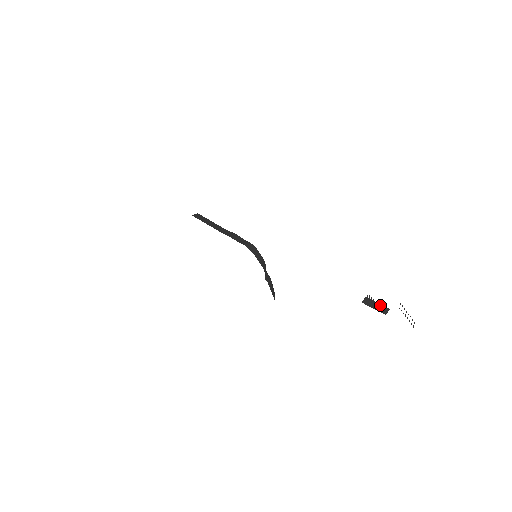
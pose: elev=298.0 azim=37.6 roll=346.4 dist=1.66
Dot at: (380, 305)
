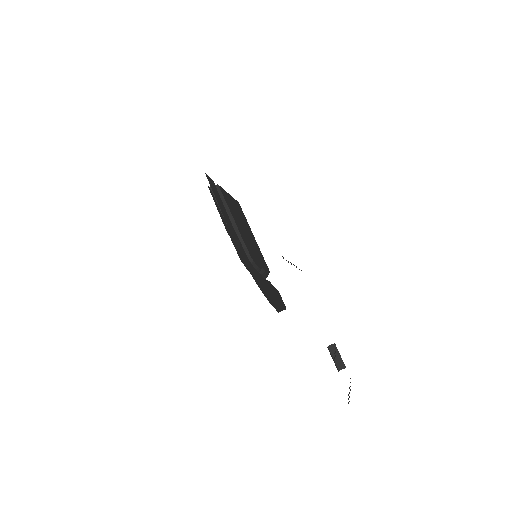
Dot at: (341, 359)
